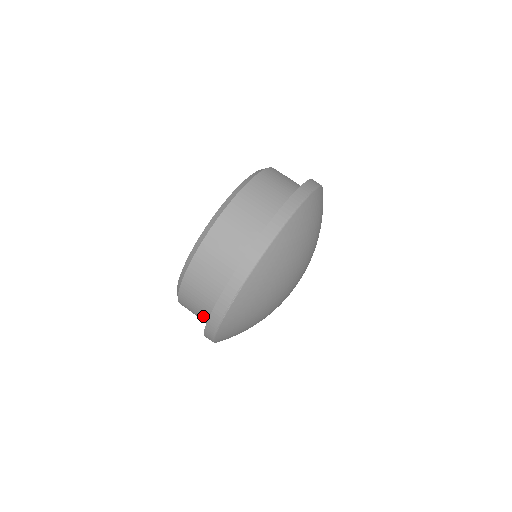
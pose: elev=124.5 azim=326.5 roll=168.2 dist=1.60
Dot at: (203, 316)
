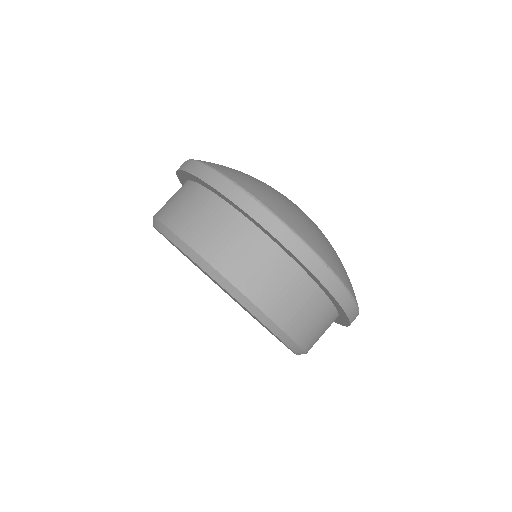
Dot at: (290, 276)
